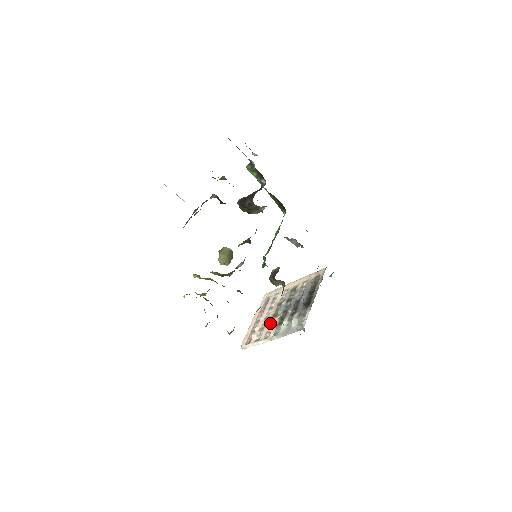
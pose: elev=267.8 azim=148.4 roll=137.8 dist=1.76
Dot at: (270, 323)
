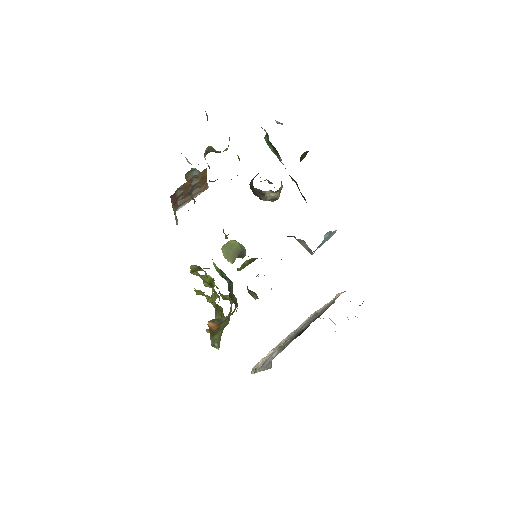
Dot at: occluded
